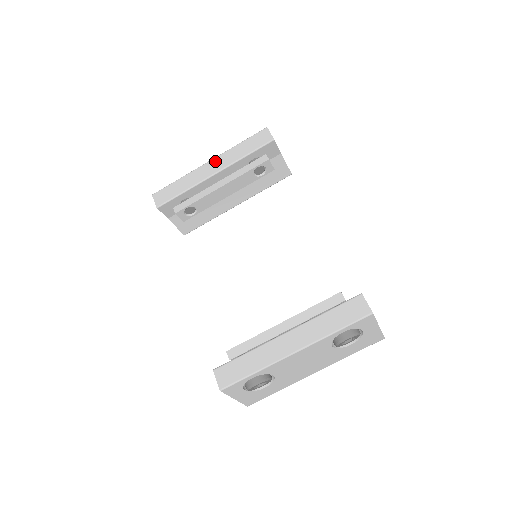
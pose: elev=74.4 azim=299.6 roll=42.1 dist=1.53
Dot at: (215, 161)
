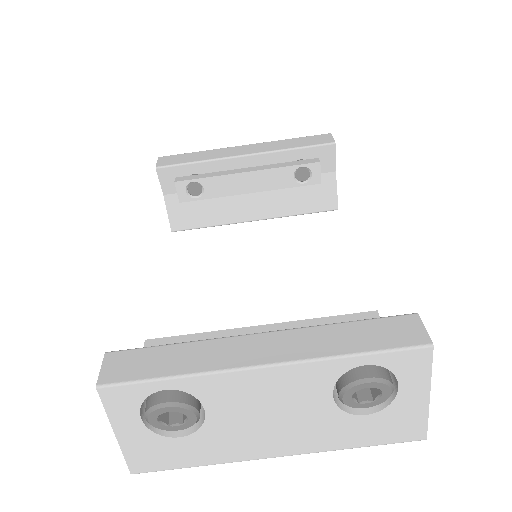
Dot at: (252, 146)
